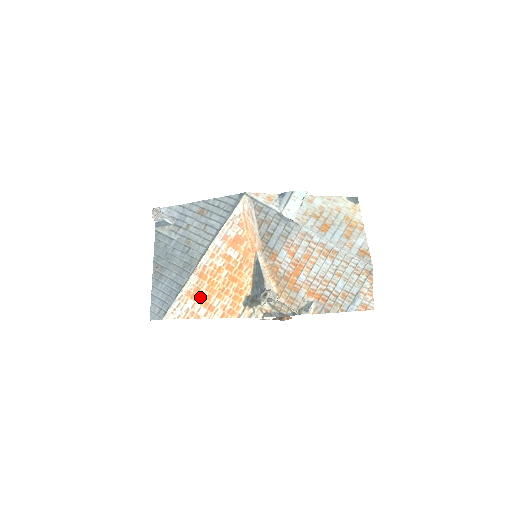
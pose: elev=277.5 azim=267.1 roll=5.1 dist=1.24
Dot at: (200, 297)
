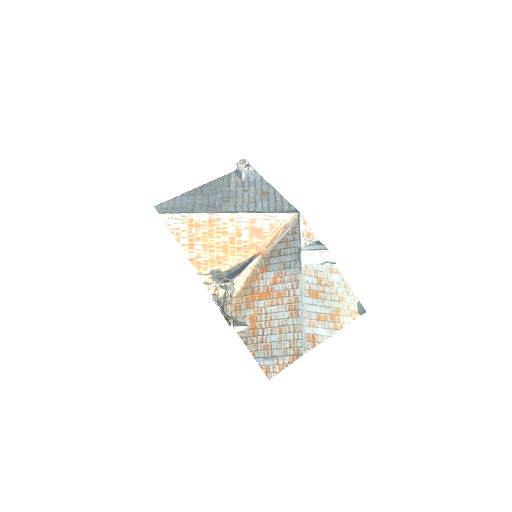
Dot at: (194, 232)
